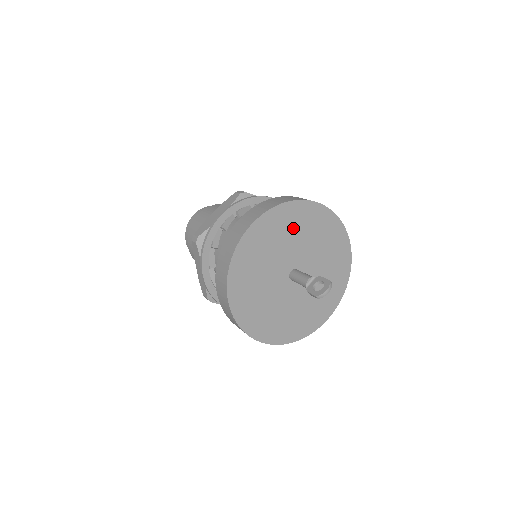
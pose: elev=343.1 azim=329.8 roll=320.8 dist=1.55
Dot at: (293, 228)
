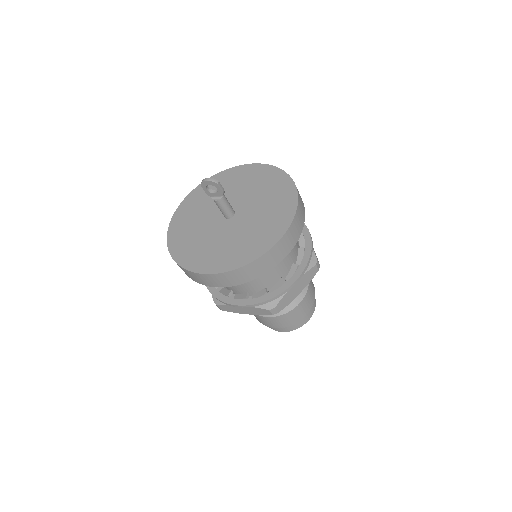
Dot at: (264, 186)
